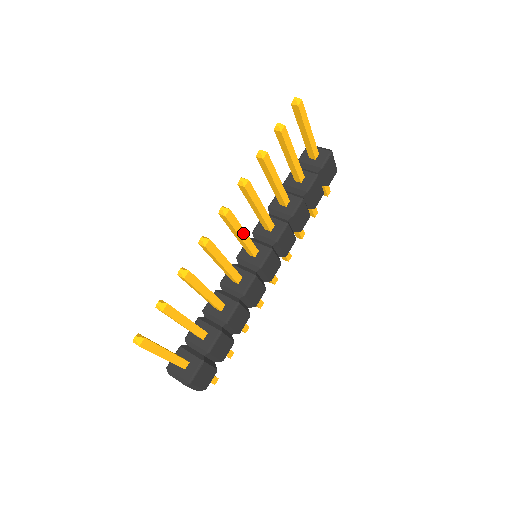
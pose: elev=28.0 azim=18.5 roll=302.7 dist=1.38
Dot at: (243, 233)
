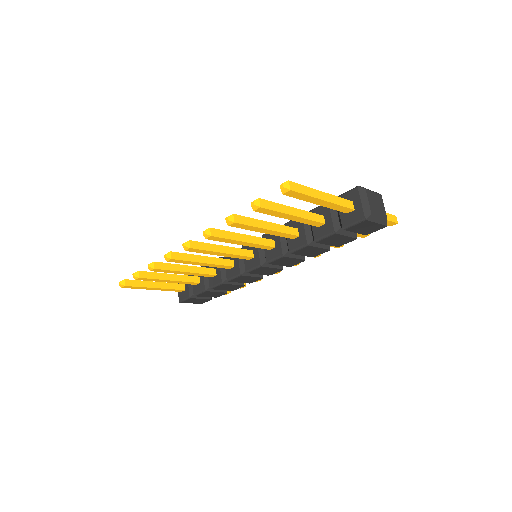
Dot at: (221, 253)
